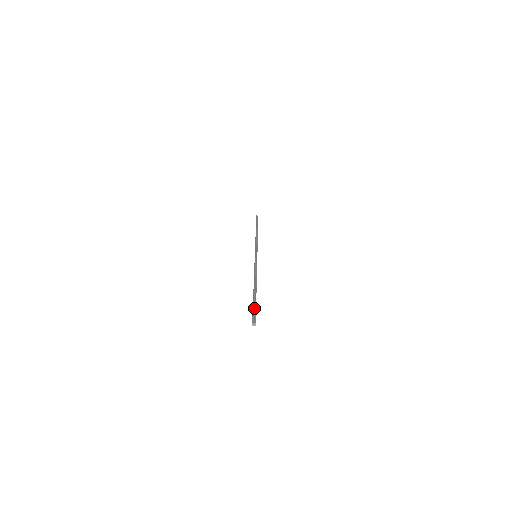
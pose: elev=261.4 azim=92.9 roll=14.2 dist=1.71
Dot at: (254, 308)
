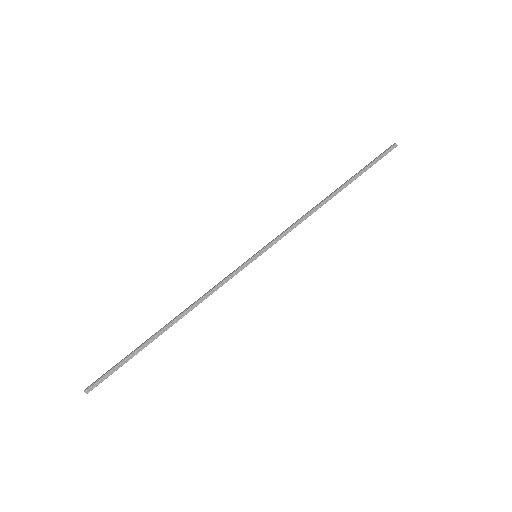
Dot at: (117, 366)
